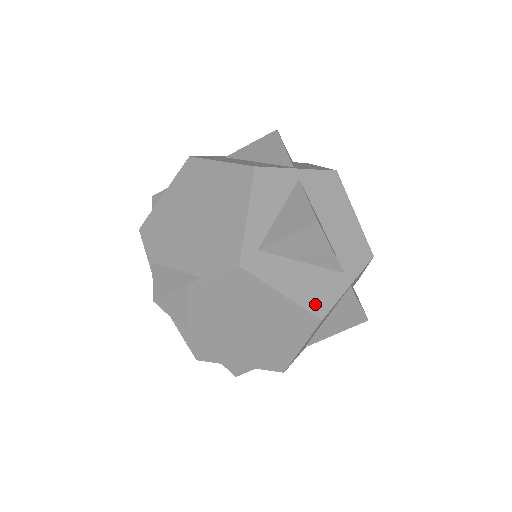
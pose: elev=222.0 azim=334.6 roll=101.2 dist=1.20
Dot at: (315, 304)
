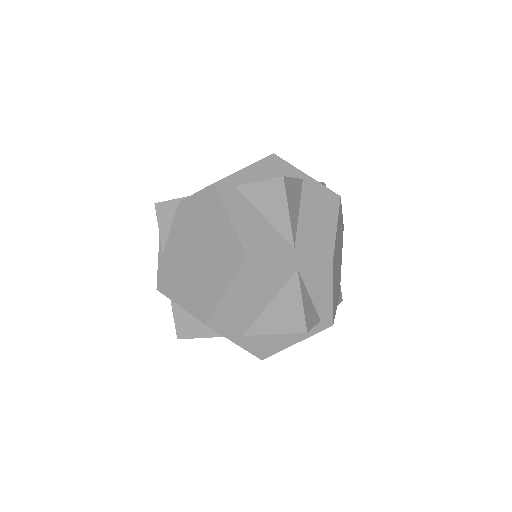
Dot at: (251, 244)
